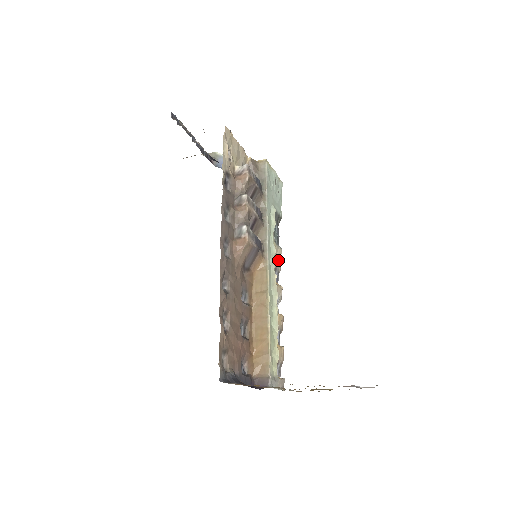
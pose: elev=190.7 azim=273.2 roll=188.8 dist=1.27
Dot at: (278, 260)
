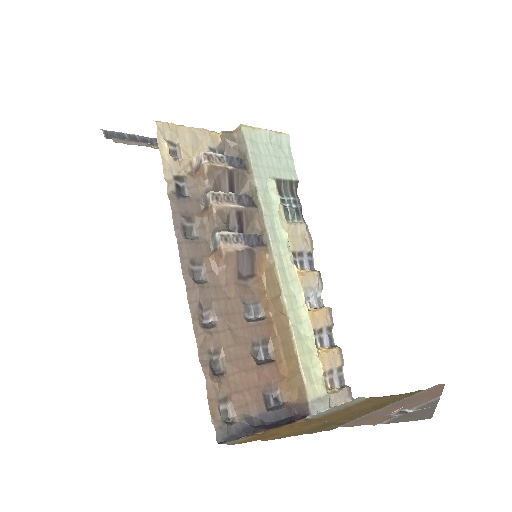
Dot at: (303, 240)
